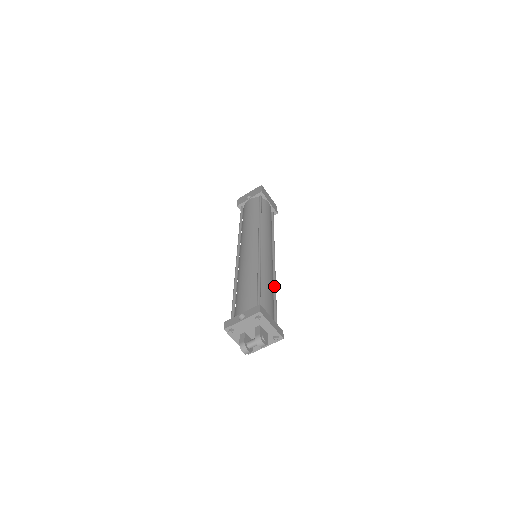
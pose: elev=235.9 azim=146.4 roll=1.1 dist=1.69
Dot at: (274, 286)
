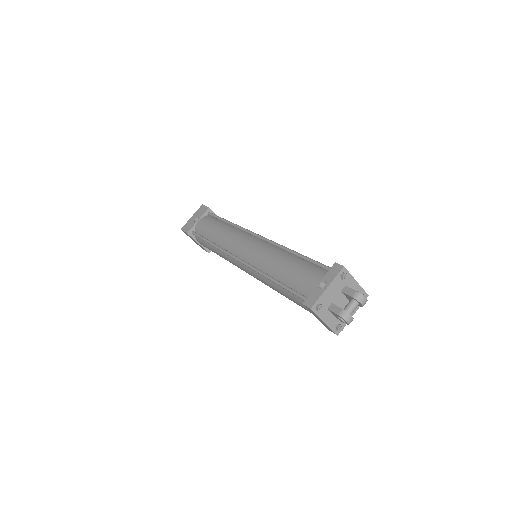
Dot at: occluded
